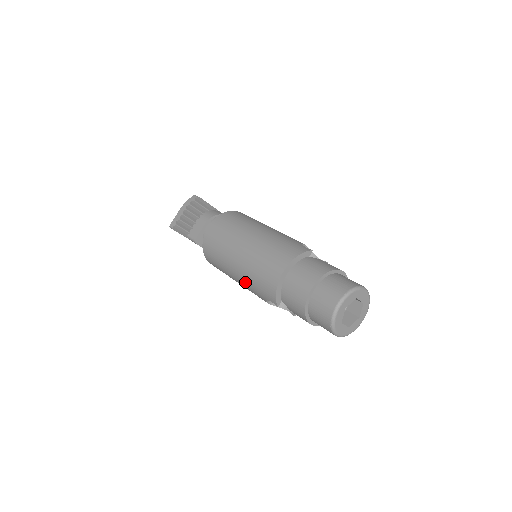
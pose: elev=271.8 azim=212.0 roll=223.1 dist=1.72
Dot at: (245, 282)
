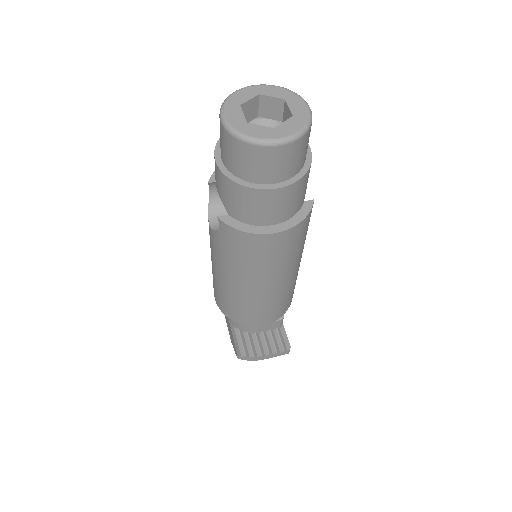
Dot at: occluded
